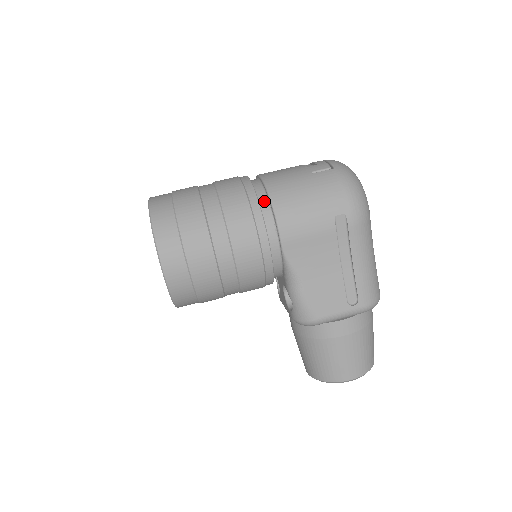
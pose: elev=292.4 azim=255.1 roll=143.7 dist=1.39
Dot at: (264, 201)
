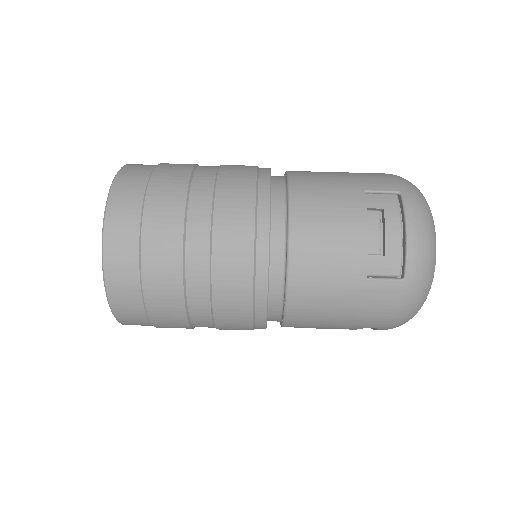
Dot at: (277, 298)
